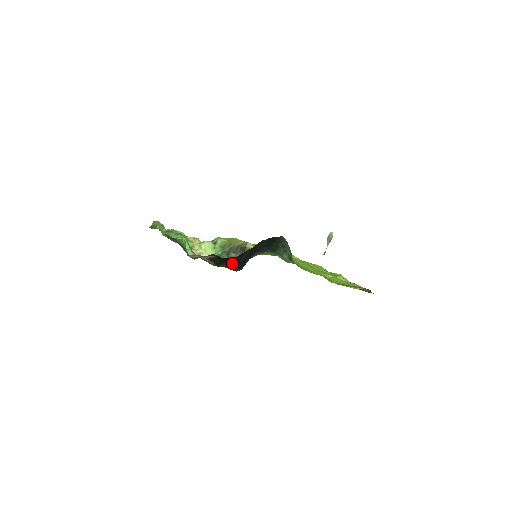
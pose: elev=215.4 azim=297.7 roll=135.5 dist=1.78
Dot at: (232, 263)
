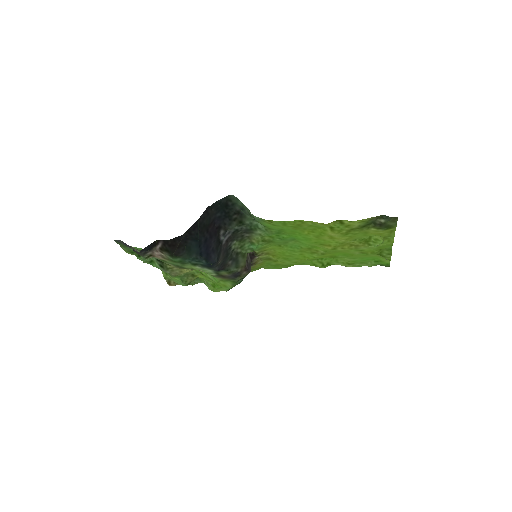
Dot at: (191, 249)
